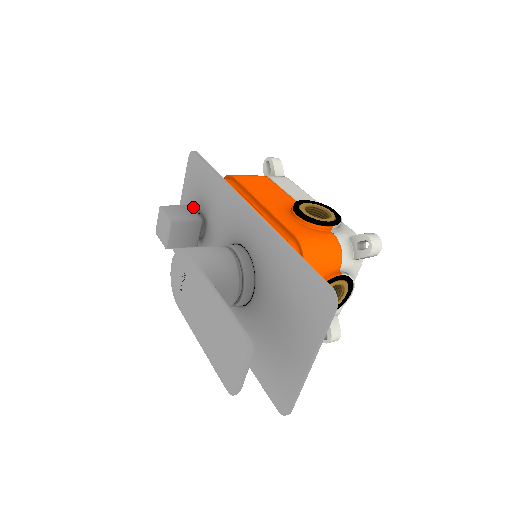
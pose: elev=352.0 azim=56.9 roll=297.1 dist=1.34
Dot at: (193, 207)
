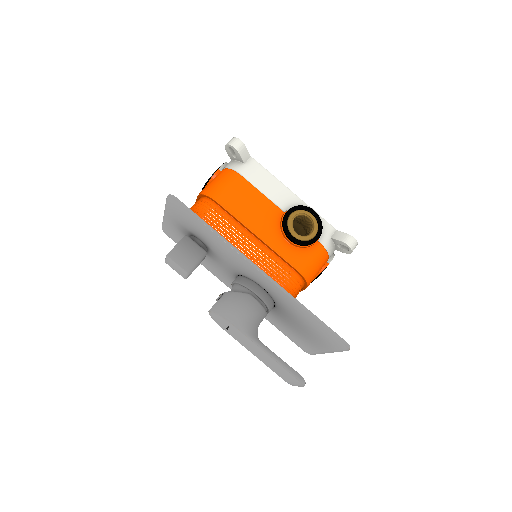
Dot at: (186, 230)
